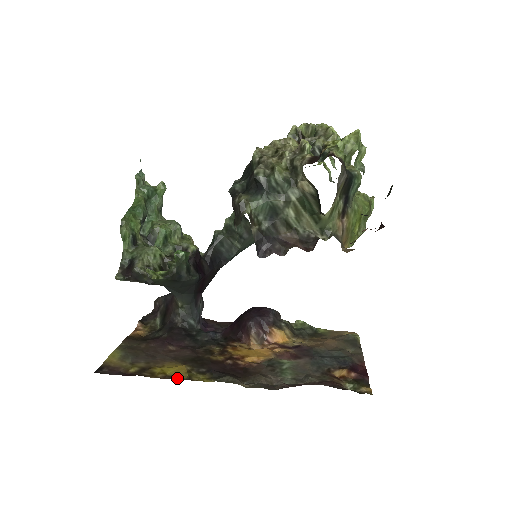
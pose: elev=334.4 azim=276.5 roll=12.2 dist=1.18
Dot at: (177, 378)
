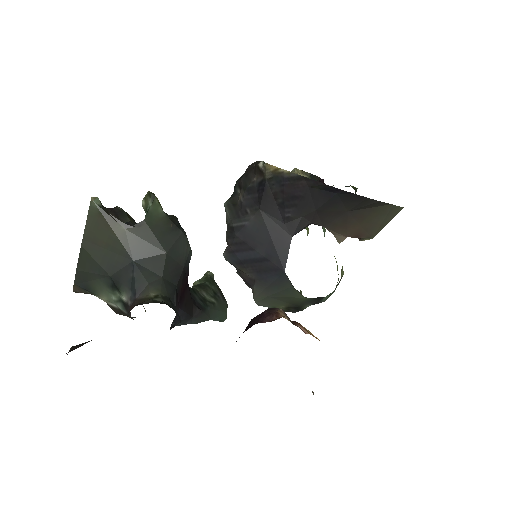
Dot at: occluded
